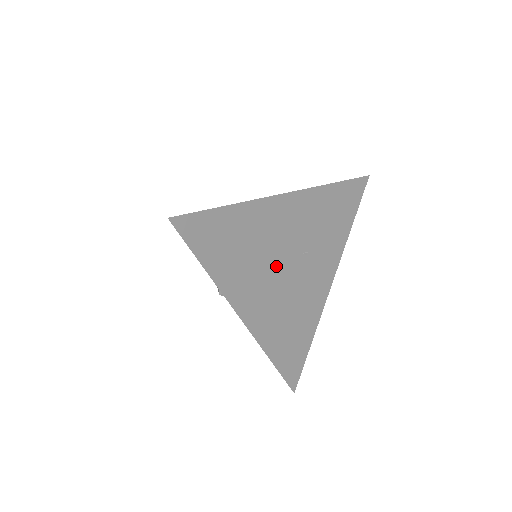
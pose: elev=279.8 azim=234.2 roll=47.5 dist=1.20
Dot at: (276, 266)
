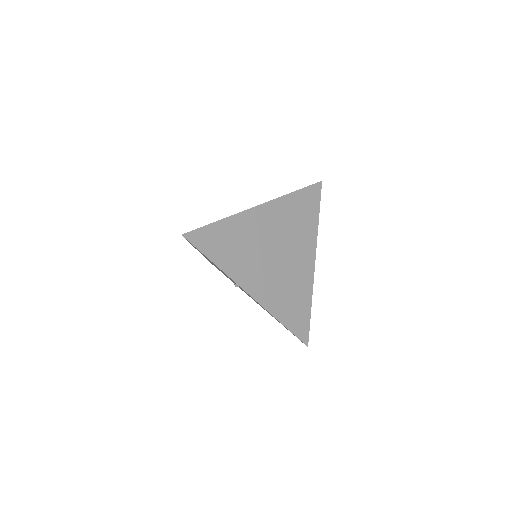
Dot at: (265, 255)
